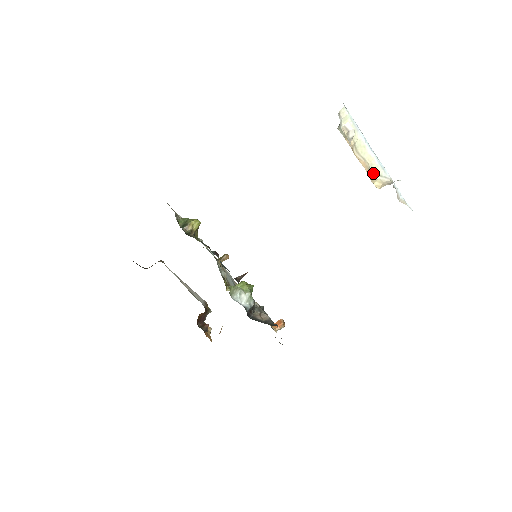
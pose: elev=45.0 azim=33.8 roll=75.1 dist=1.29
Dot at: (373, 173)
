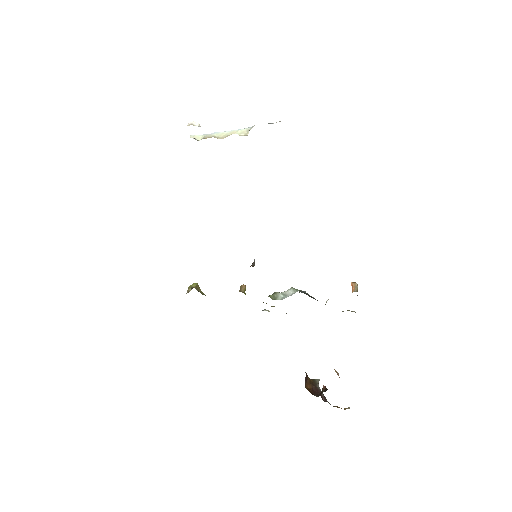
Dot at: (244, 134)
